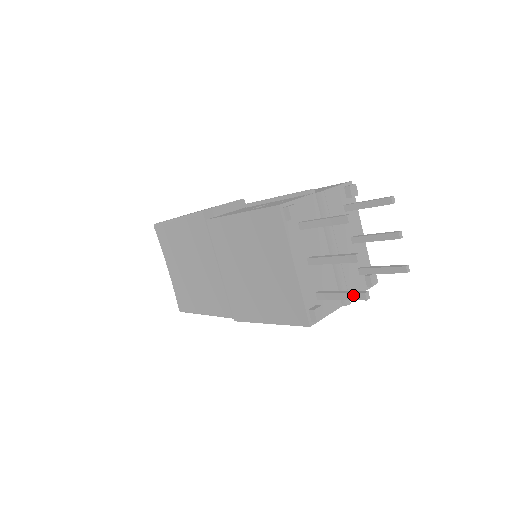
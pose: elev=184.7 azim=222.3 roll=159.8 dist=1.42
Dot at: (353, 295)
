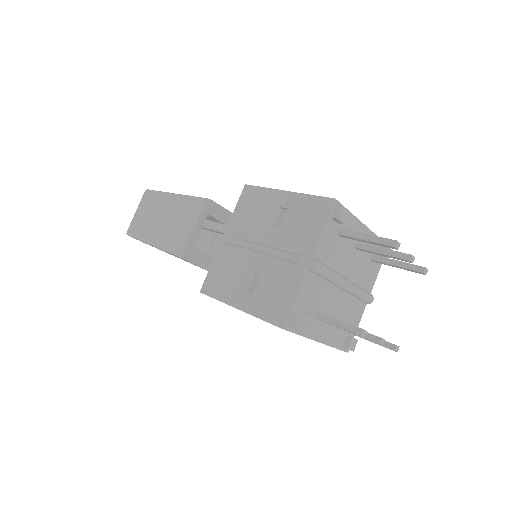
Dot at: occluded
